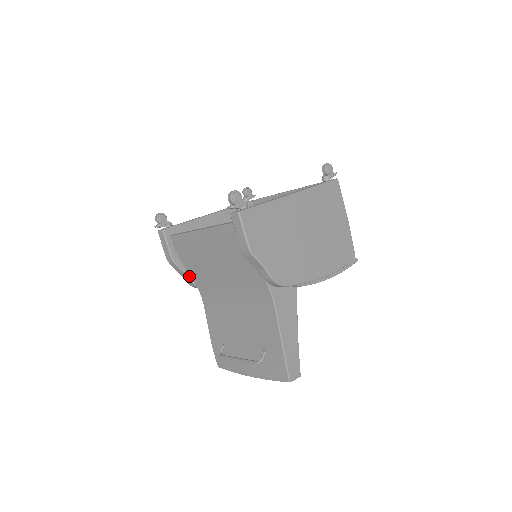
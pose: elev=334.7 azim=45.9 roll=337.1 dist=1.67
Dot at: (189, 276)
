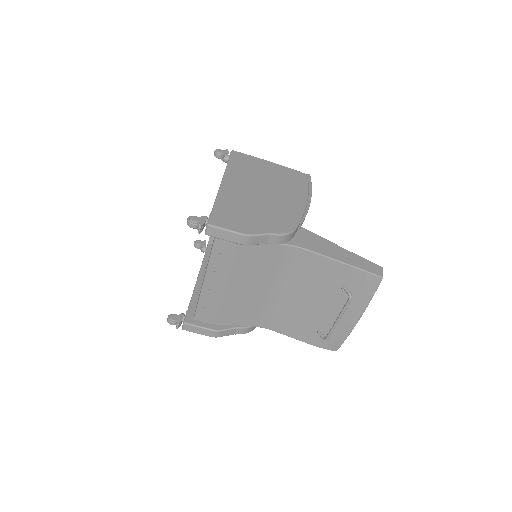
Dot at: (239, 327)
